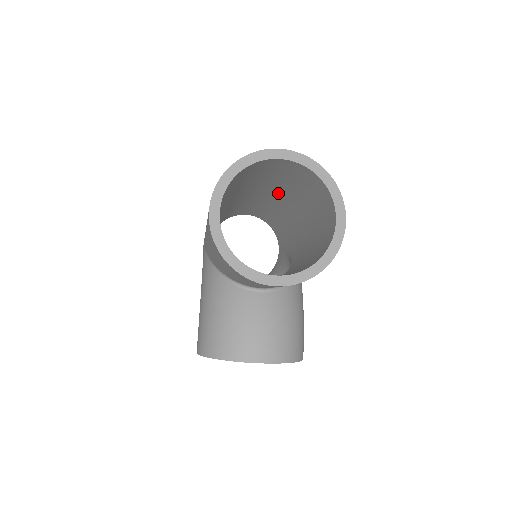
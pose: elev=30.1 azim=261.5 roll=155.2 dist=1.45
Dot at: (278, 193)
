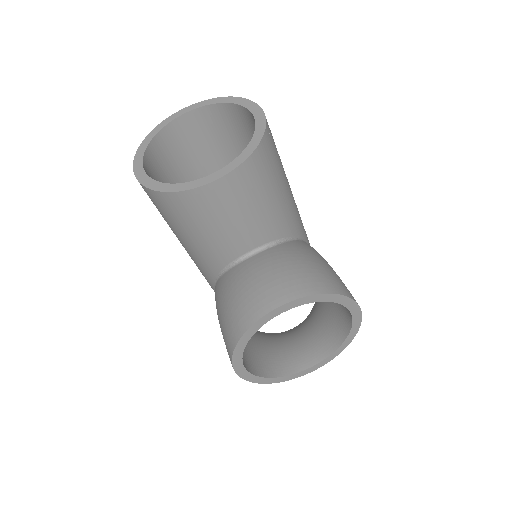
Dot at: occluded
